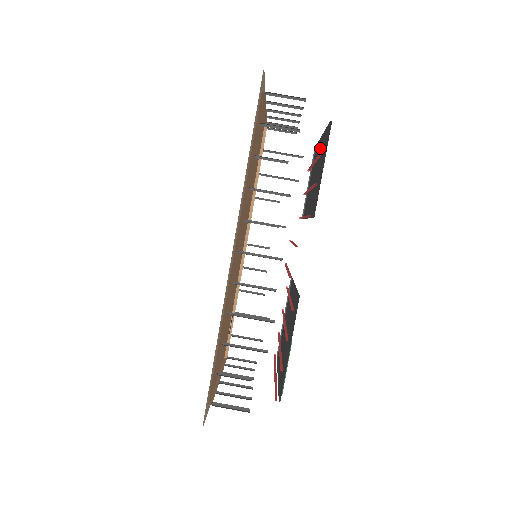
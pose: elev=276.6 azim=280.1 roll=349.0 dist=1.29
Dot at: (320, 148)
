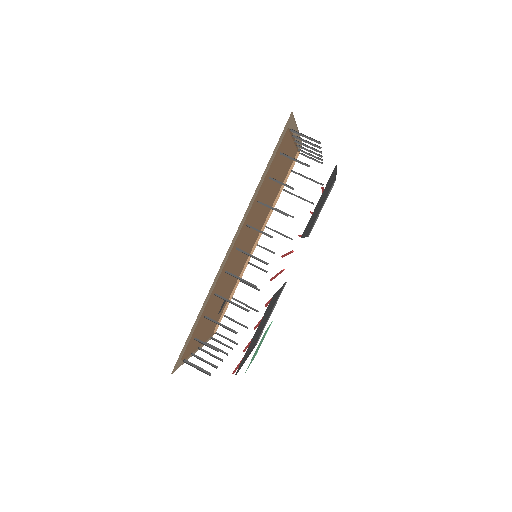
Dot at: occluded
